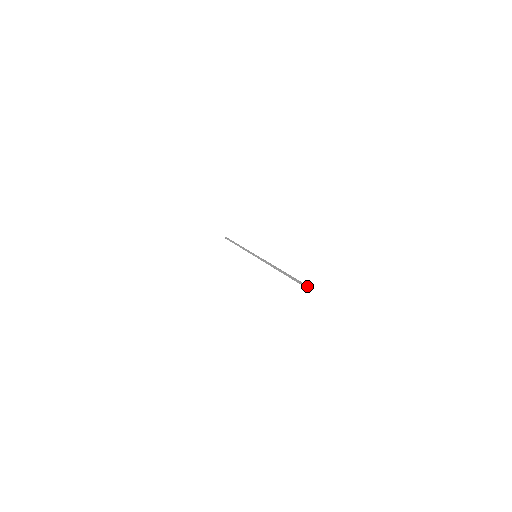
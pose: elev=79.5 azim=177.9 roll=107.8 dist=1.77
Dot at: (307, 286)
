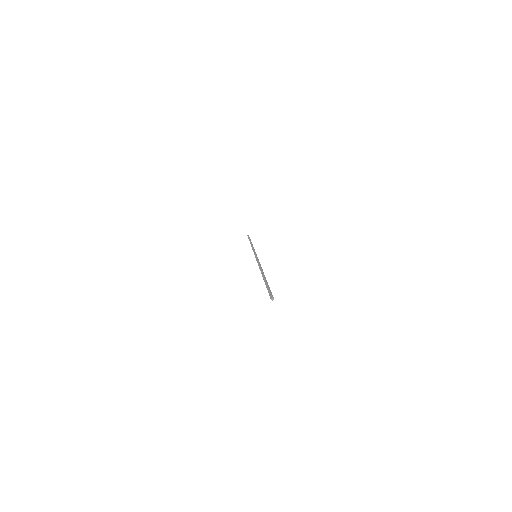
Dot at: (270, 298)
